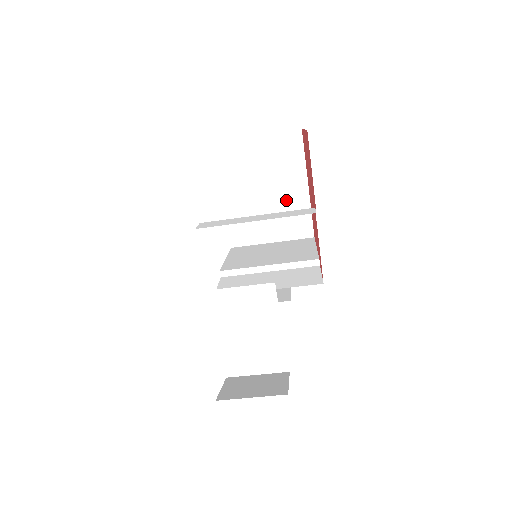
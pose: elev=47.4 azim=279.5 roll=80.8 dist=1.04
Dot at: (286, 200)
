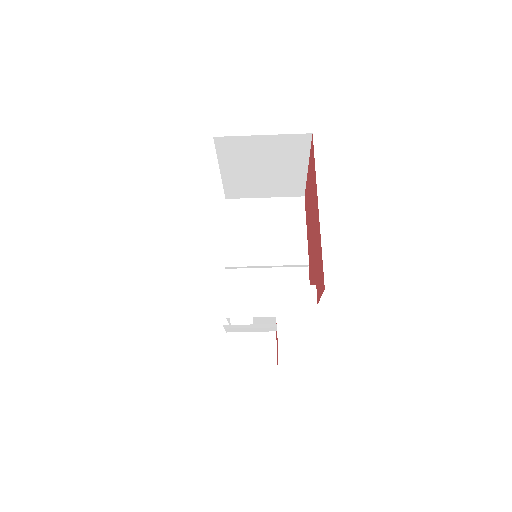
Dot at: (284, 176)
